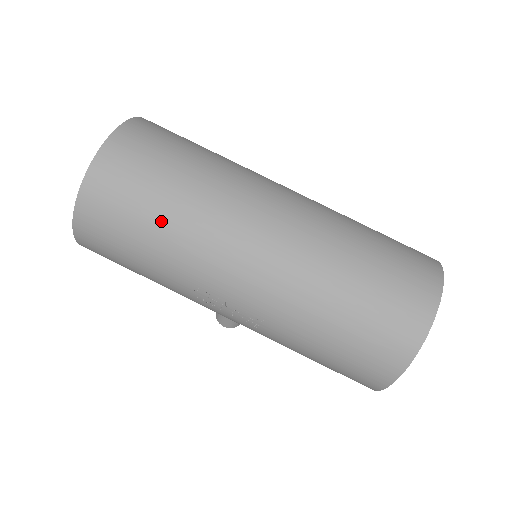
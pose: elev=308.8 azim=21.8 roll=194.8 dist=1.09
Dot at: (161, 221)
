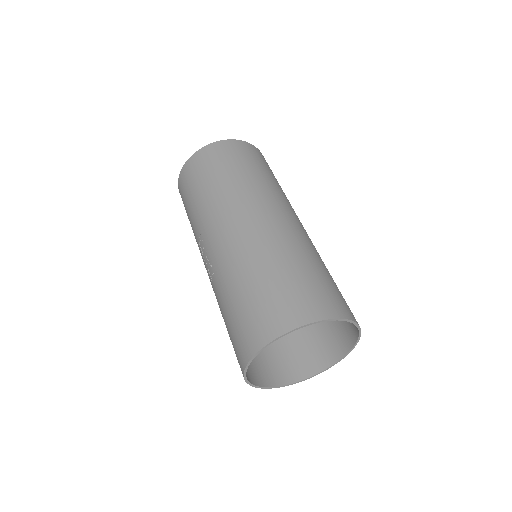
Dot at: (210, 186)
